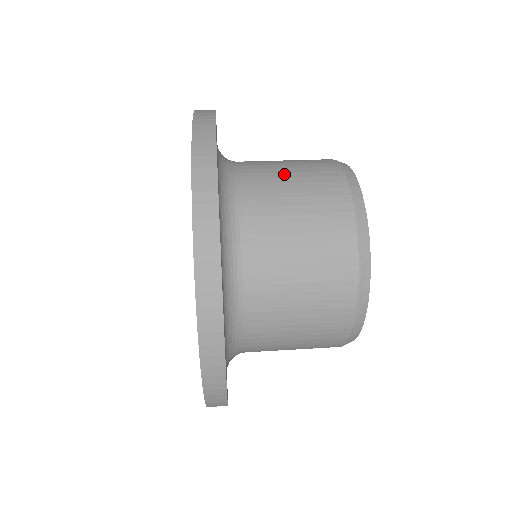
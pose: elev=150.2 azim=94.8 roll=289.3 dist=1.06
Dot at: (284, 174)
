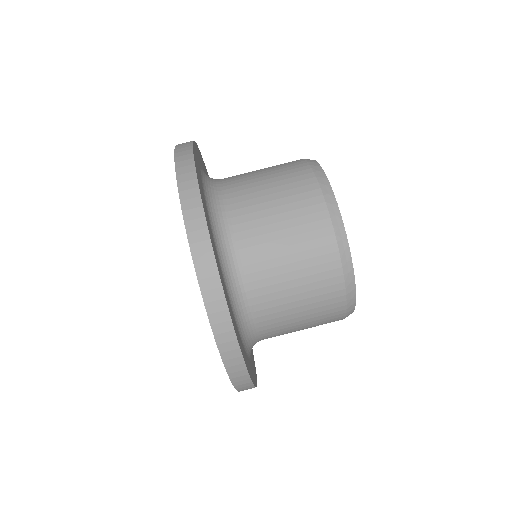
Dot at: (276, 235)
